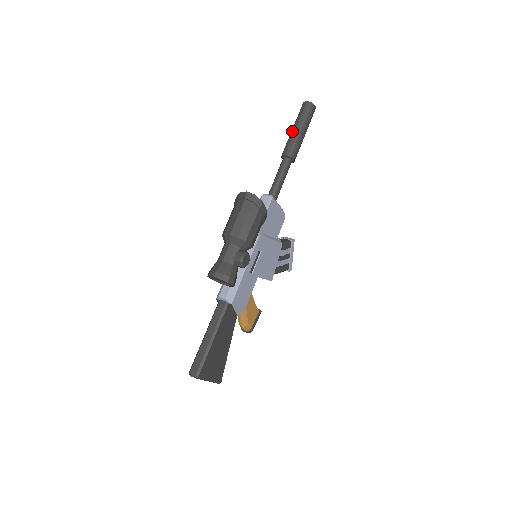
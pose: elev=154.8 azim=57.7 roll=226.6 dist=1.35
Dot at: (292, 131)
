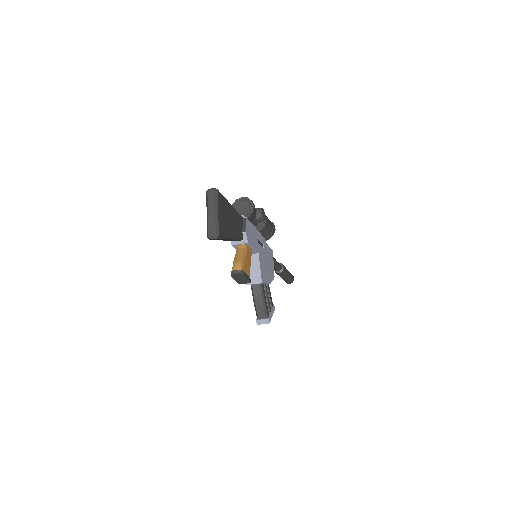
Dot at: occluded
